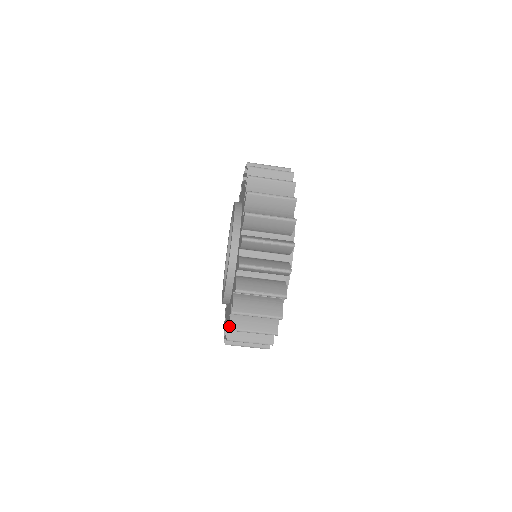
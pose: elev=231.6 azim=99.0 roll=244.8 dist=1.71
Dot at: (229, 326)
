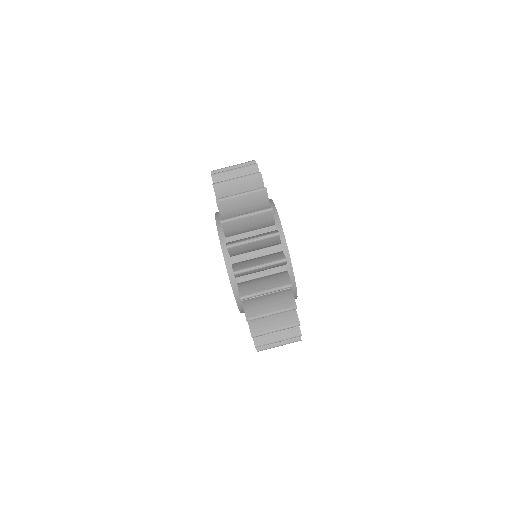
Dot at: (220, 220)
